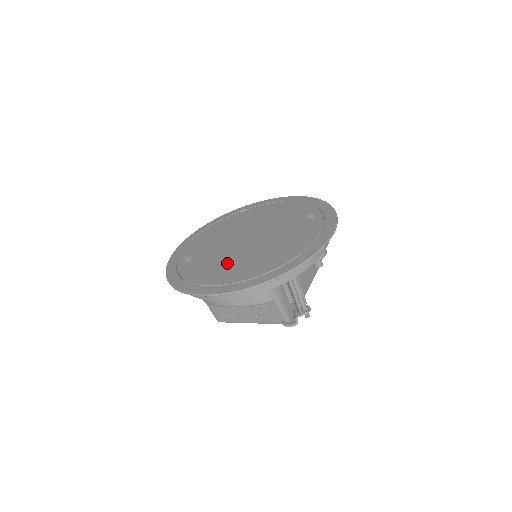
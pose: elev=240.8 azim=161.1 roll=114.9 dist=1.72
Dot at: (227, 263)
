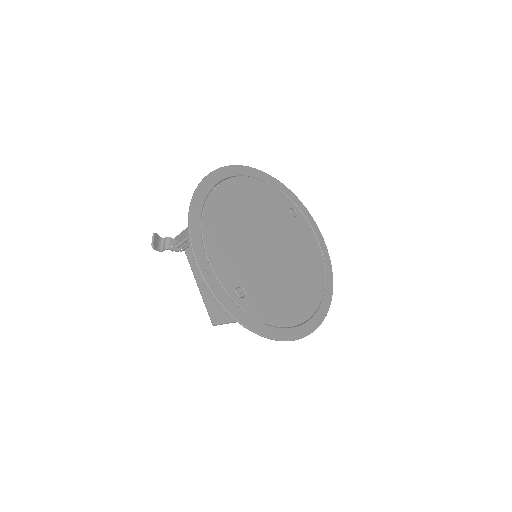
Dot at: (287, 291)
